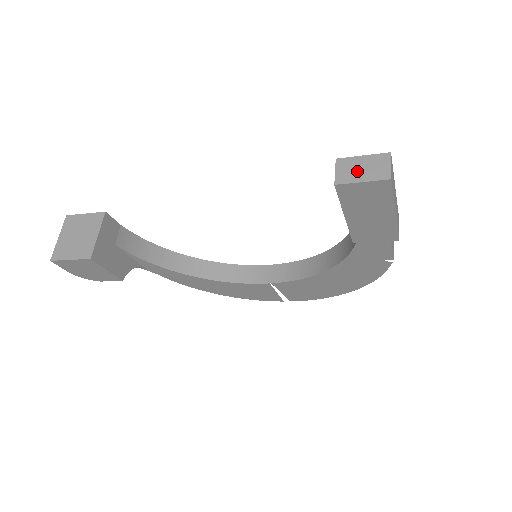
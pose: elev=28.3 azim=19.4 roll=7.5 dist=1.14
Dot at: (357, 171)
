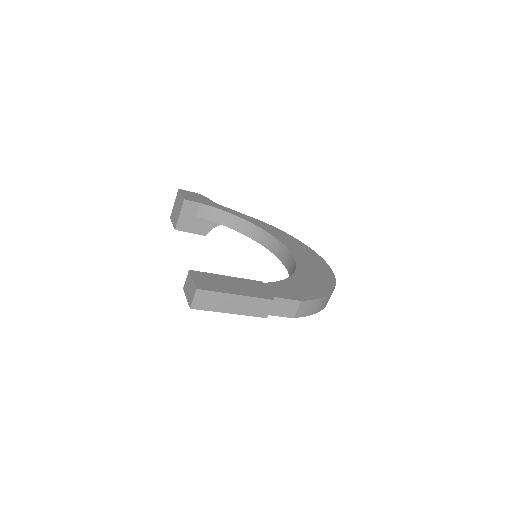
Dot at: (188, 288)
